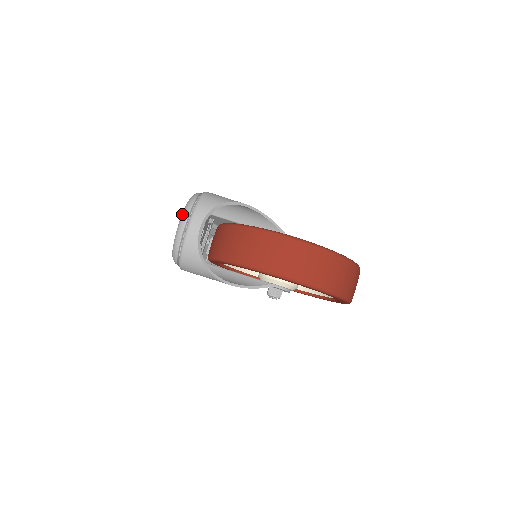
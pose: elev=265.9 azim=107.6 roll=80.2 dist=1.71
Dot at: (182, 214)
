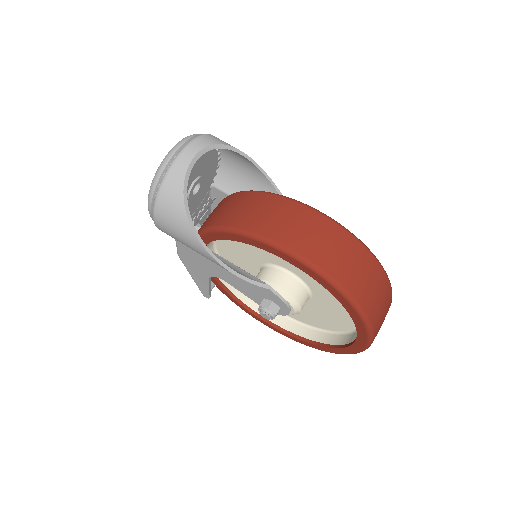
Dot at: occluded
